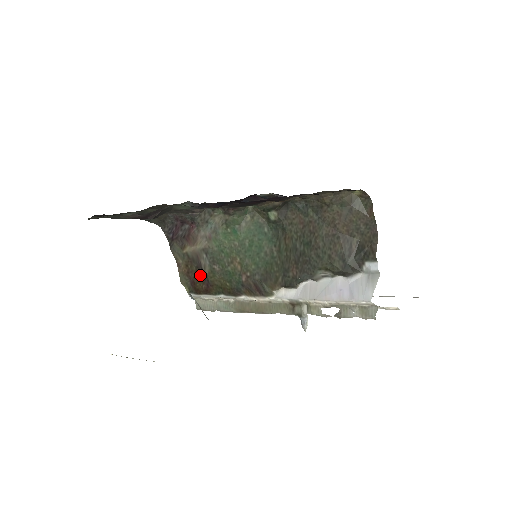
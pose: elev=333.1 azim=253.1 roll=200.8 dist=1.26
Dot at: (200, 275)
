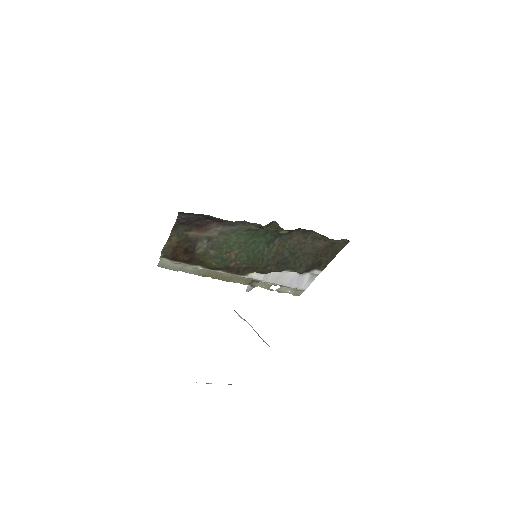
Dot at: (188, 251)
